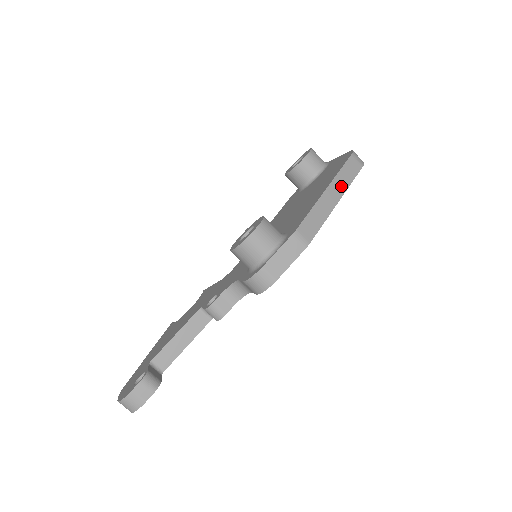
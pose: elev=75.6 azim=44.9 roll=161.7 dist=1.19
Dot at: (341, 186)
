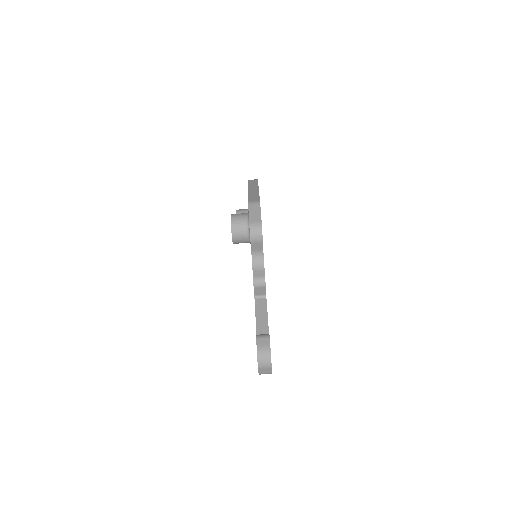
Dot at: (254, 187)
